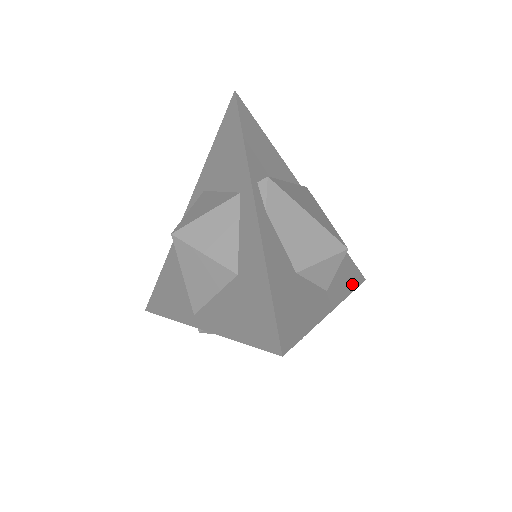
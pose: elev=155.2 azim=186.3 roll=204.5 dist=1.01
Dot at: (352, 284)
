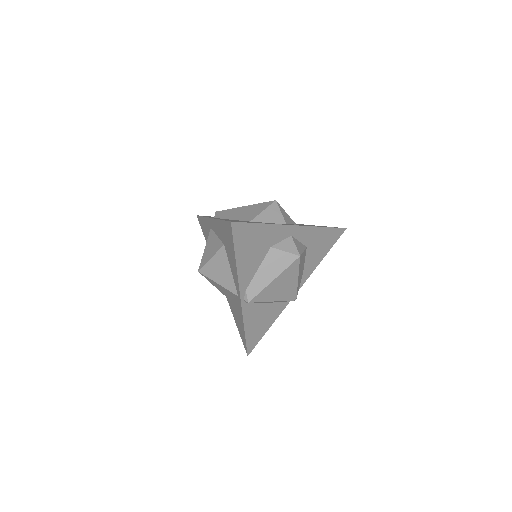
Dot at: occluded
